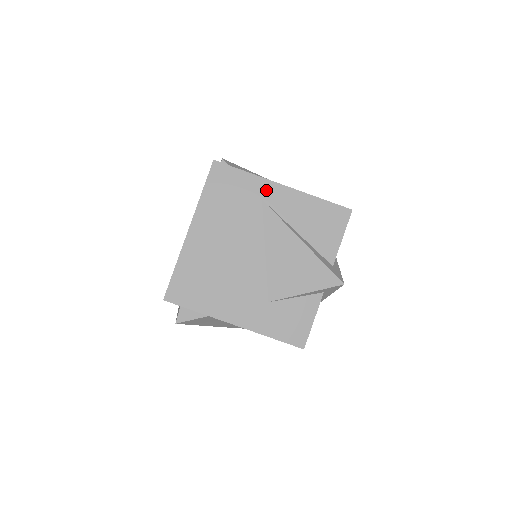
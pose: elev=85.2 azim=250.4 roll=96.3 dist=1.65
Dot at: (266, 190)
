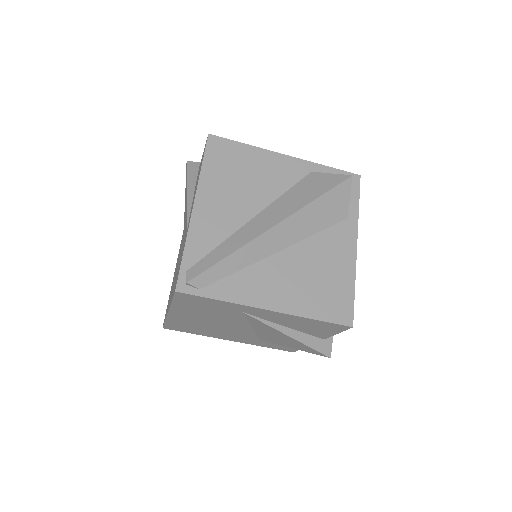
Dot at: (247, 310)
